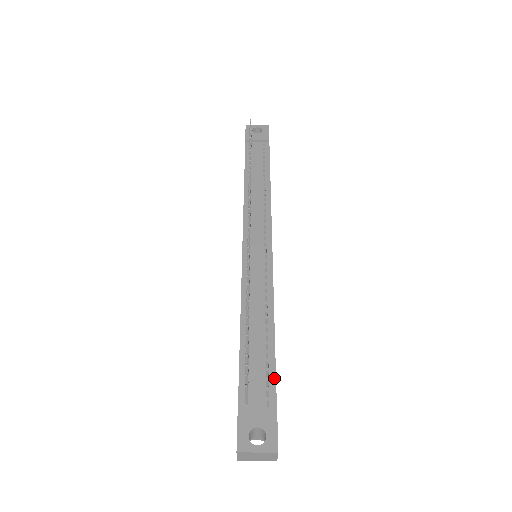
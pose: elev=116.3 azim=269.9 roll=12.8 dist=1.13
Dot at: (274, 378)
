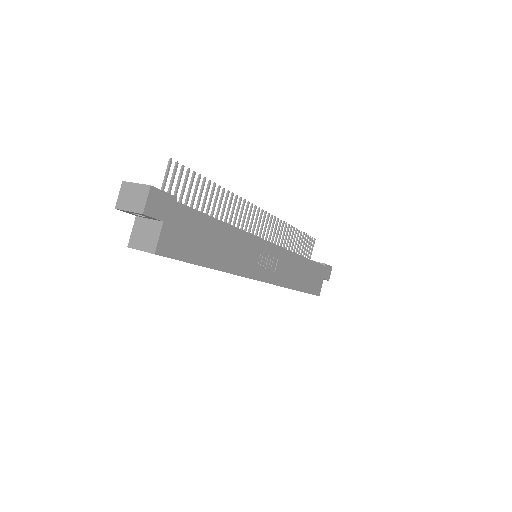
Dot at: (195, 210)
